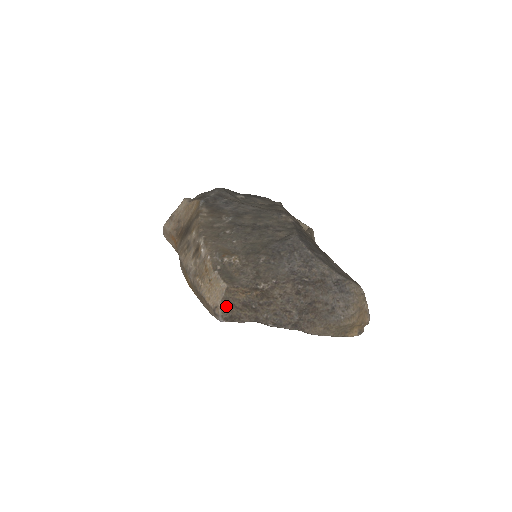
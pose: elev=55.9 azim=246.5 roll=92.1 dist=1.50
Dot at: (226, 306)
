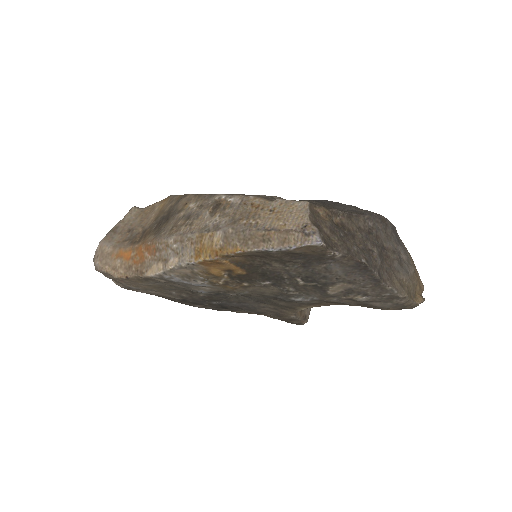
Dot at: (316, 226)
